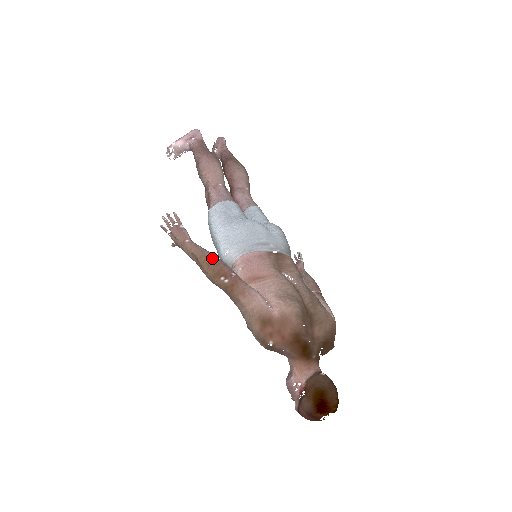
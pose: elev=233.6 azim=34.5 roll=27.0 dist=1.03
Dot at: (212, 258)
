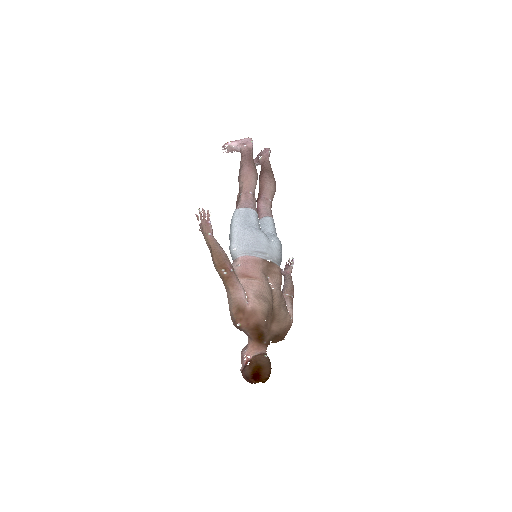
Dot at: (221, 253)
